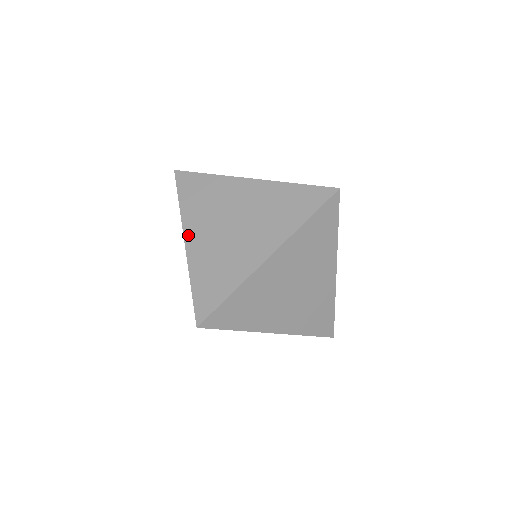
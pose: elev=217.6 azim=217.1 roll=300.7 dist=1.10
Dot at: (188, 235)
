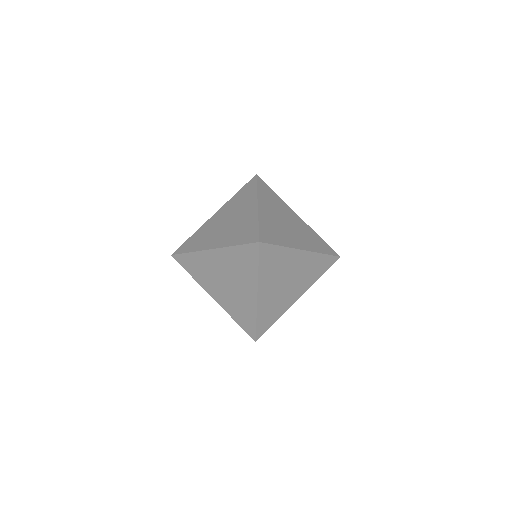
Dot at: (260, 293)
